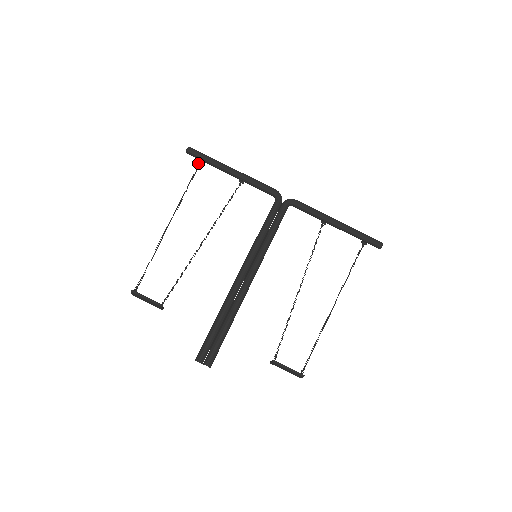
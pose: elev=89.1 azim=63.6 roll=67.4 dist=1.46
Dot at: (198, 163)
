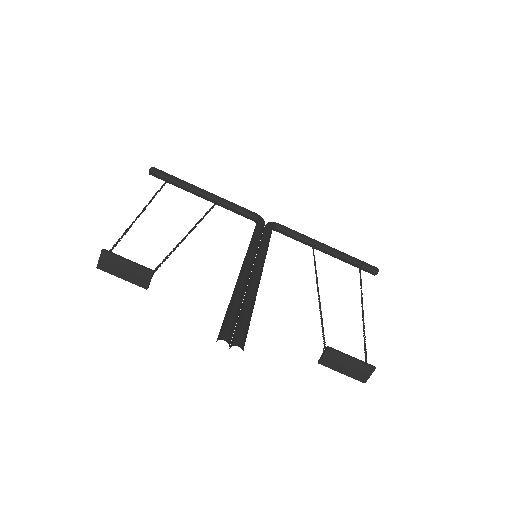
Dot at: (165, 180)
